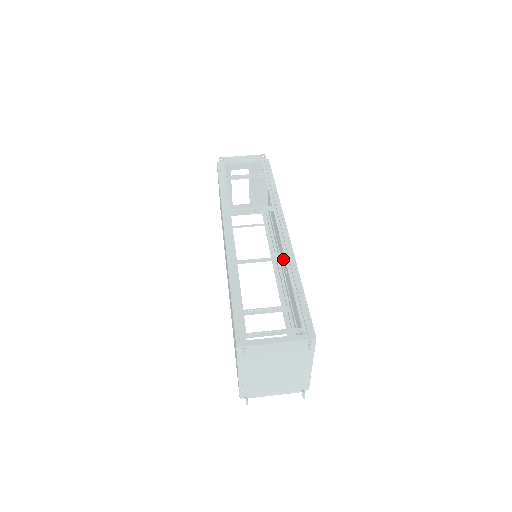
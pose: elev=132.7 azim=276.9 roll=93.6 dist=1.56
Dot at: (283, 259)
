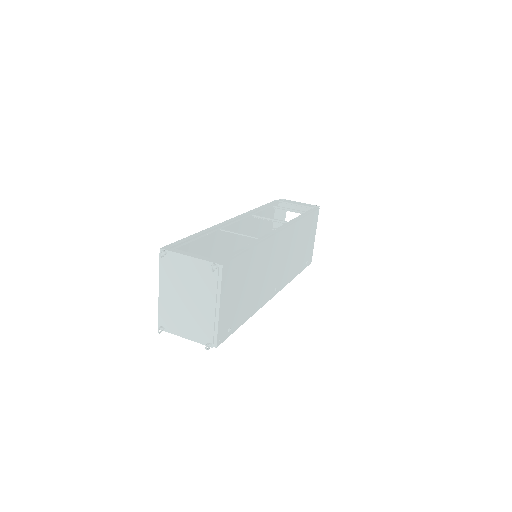
Dot at: (257, 237)
